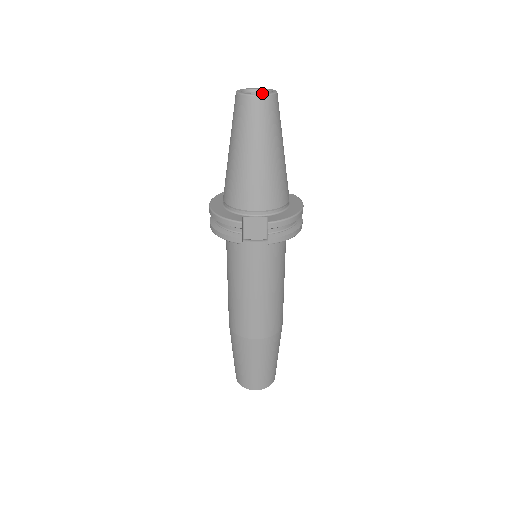
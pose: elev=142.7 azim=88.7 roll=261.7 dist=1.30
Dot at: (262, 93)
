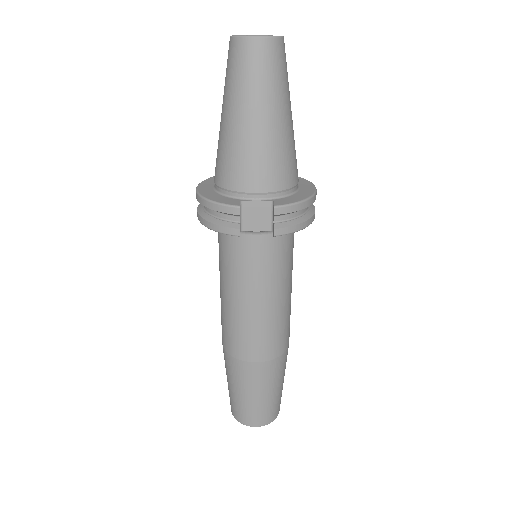
Dot at: occluded
